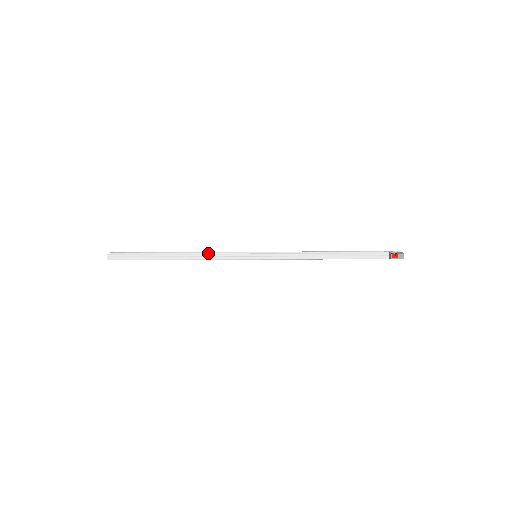
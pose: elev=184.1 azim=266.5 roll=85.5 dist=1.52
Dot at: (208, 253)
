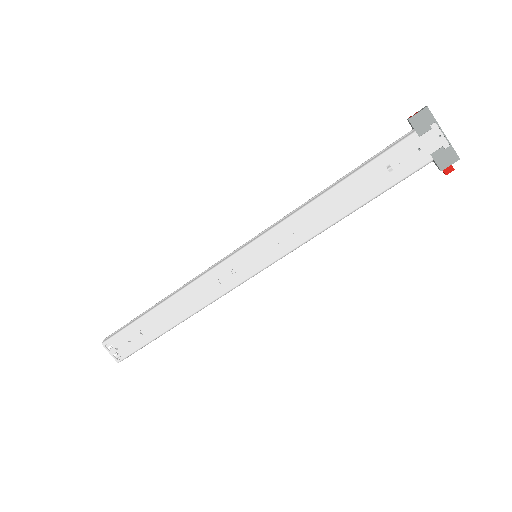
Dot at: (198, 276)
